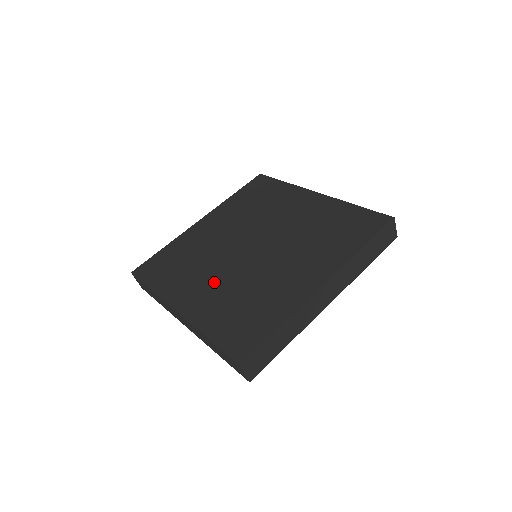
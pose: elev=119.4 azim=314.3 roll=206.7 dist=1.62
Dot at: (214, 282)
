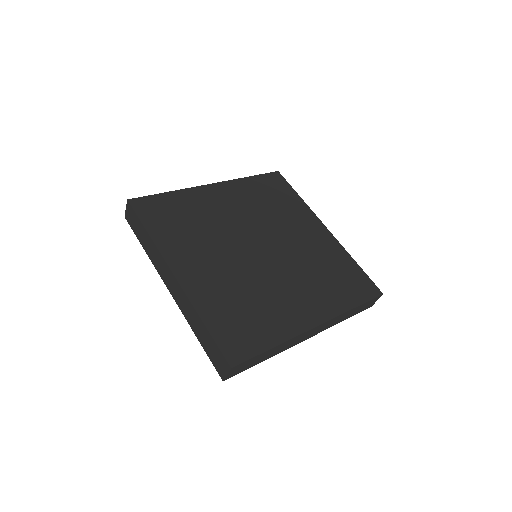
Dot at: (218, 265)
